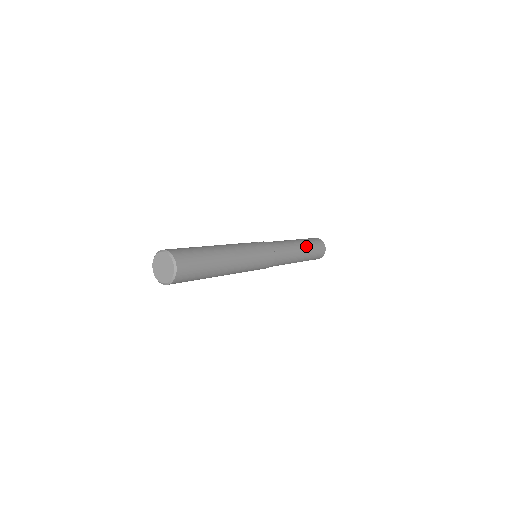
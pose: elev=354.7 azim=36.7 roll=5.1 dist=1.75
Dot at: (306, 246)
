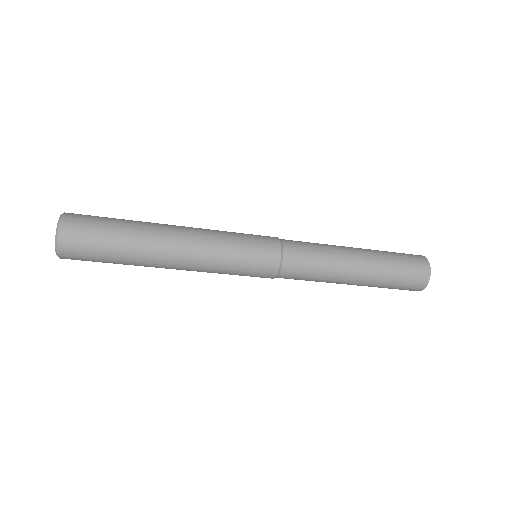
Dot at: (367, 249)
